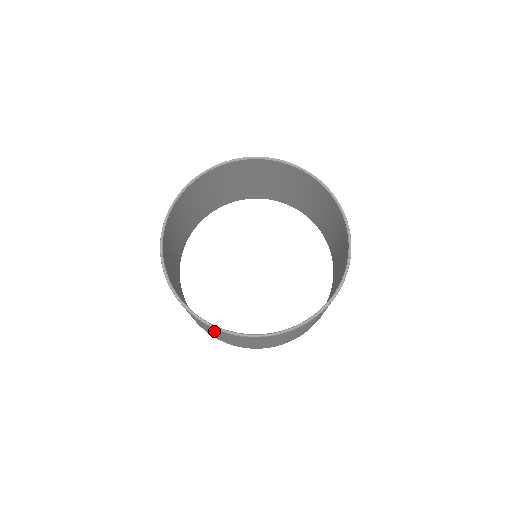
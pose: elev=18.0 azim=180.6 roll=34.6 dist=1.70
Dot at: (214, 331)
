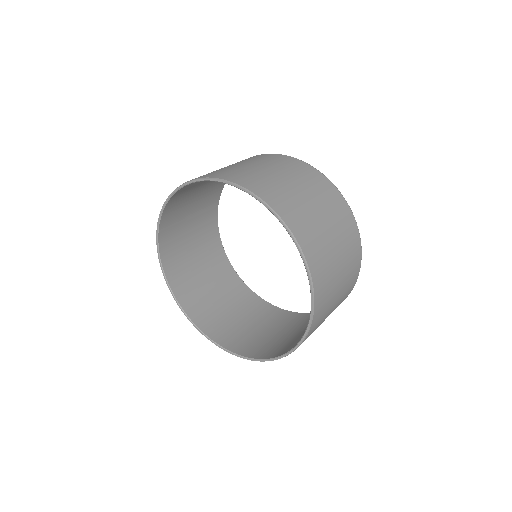
Dot at: (175, 249)
